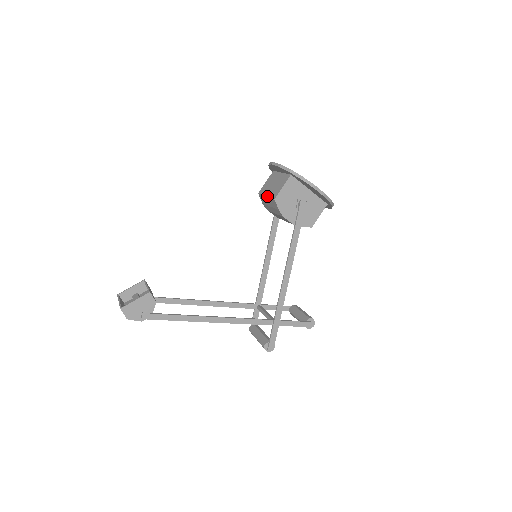
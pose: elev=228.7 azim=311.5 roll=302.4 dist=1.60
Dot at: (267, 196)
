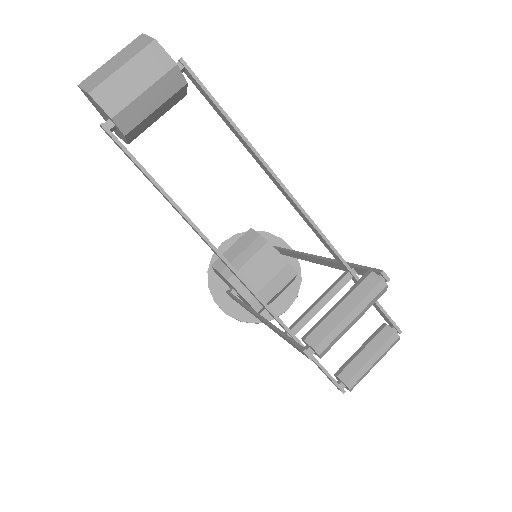
Dot at: (234, 243)
